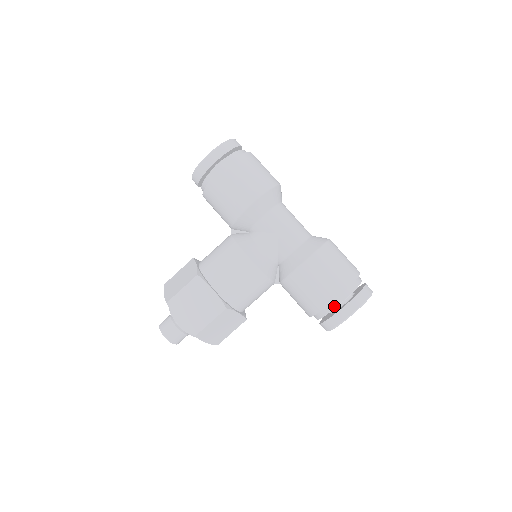
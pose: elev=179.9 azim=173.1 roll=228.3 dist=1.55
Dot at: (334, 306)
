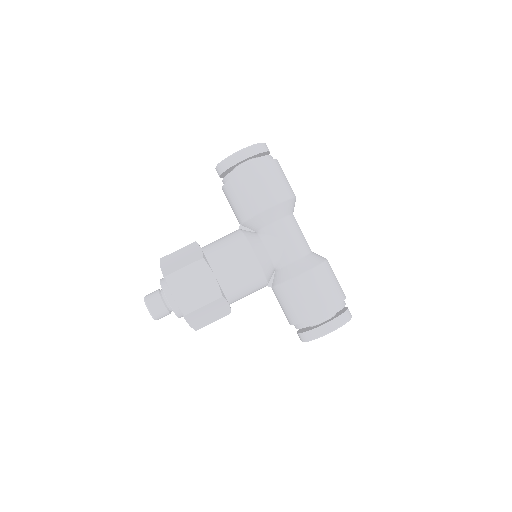
Dot at: (320, 319)
